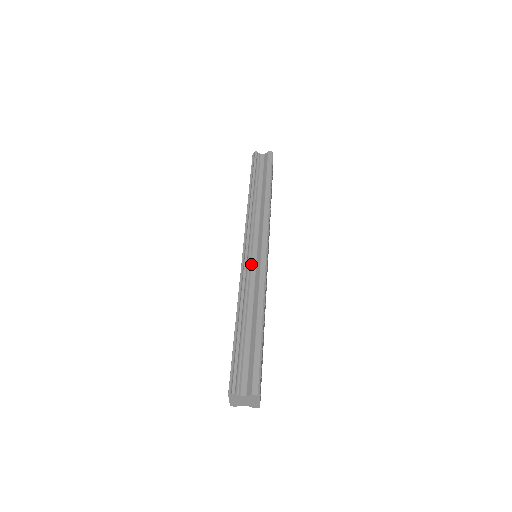
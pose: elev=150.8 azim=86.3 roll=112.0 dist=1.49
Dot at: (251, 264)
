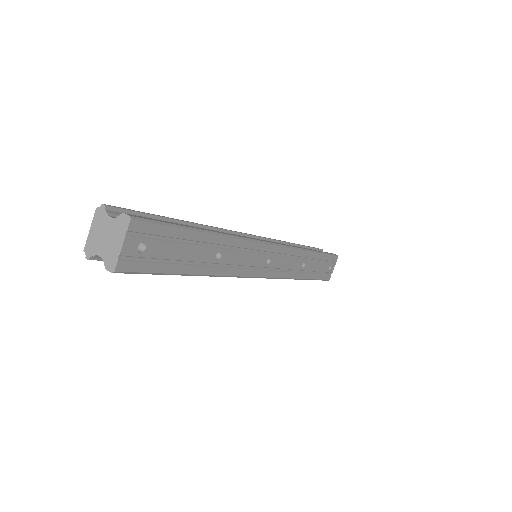
Dot at: occluded
